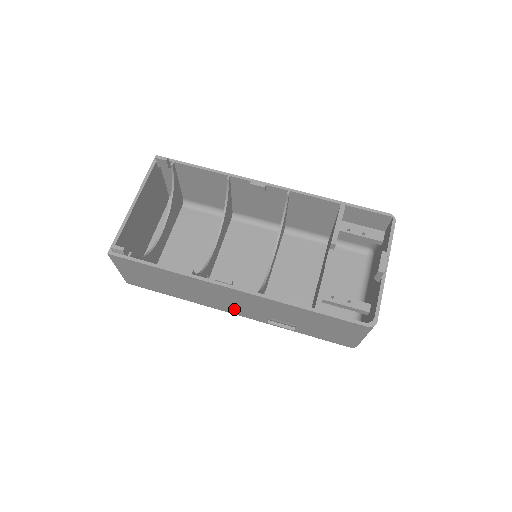
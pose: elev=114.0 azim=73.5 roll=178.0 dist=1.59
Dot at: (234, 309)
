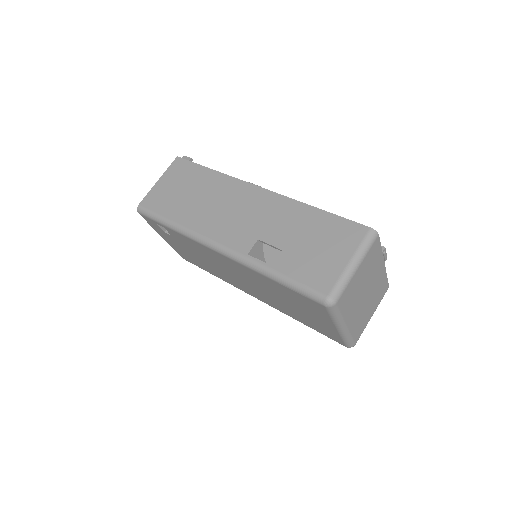
Dot at: (227, 230)
